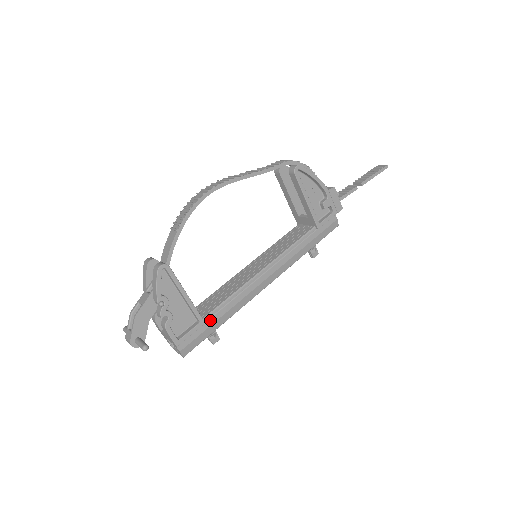
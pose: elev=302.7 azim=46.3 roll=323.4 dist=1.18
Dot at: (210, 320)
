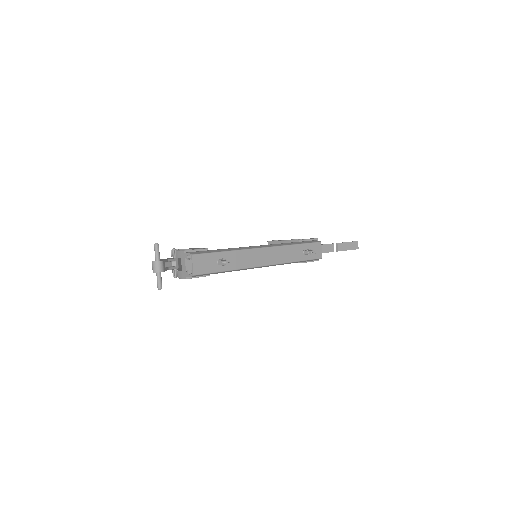
Dot at: occluded
